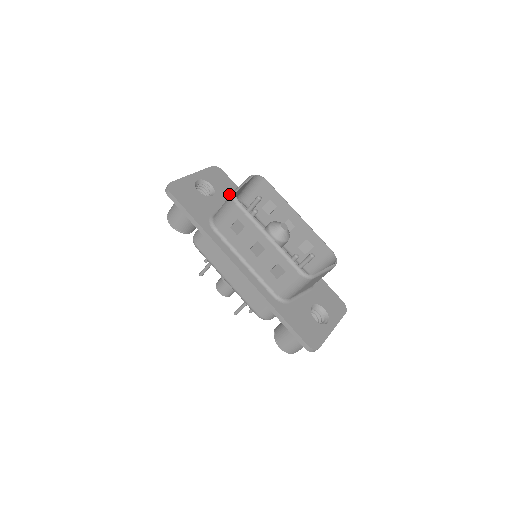
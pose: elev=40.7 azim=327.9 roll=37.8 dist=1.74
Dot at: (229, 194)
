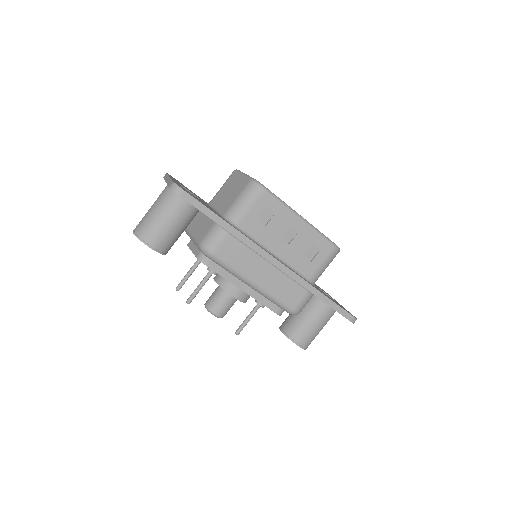
Dot at: (201, 199)
